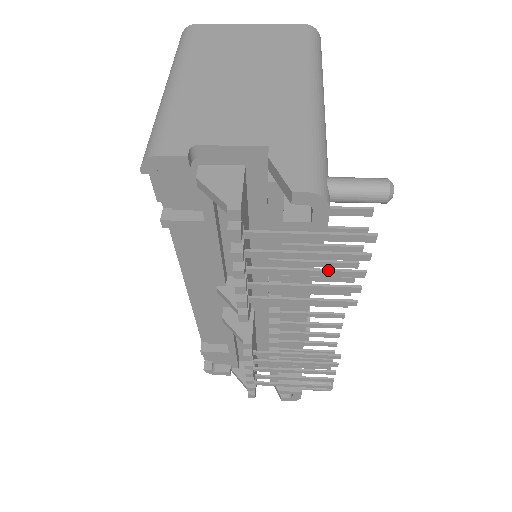
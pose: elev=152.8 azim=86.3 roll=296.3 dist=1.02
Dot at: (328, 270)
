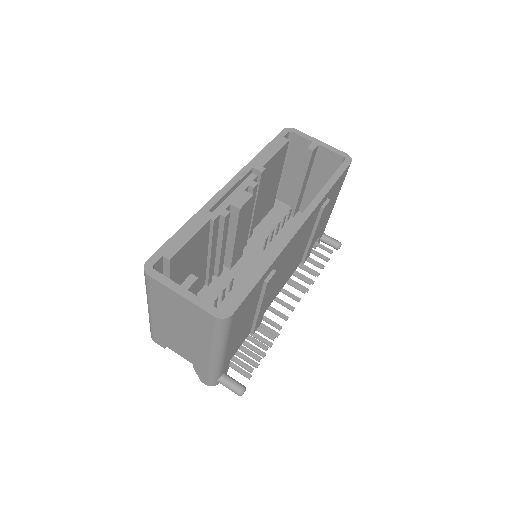
Dot at: (249, 348)
